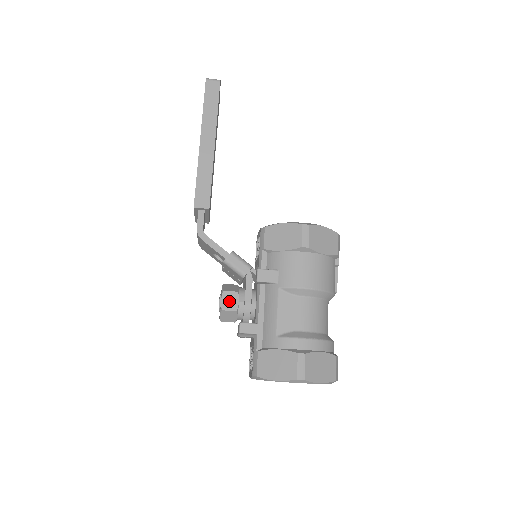
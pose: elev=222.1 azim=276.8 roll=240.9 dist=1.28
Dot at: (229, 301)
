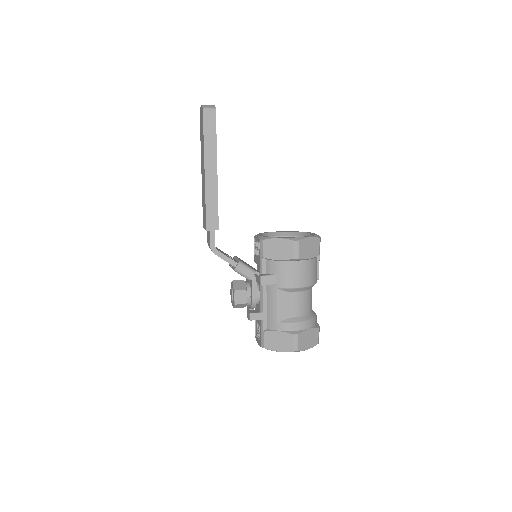
Dot at: (240, 297)
